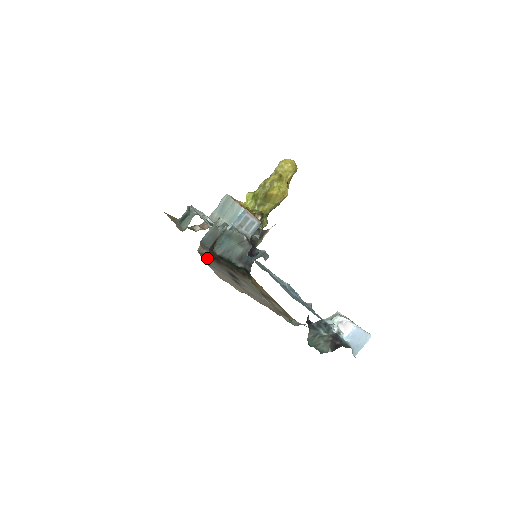
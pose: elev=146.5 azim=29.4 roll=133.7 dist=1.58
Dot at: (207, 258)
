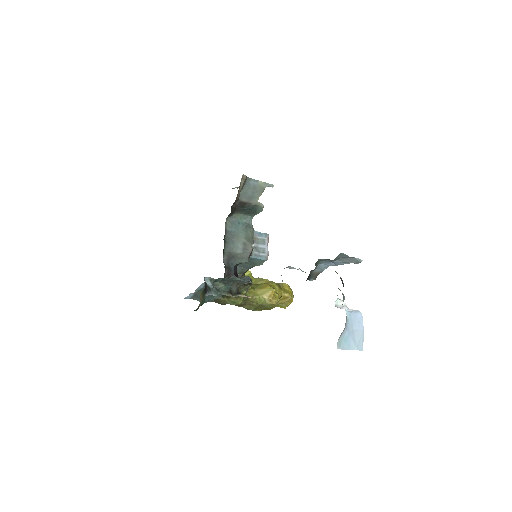
Dot at: occluded
